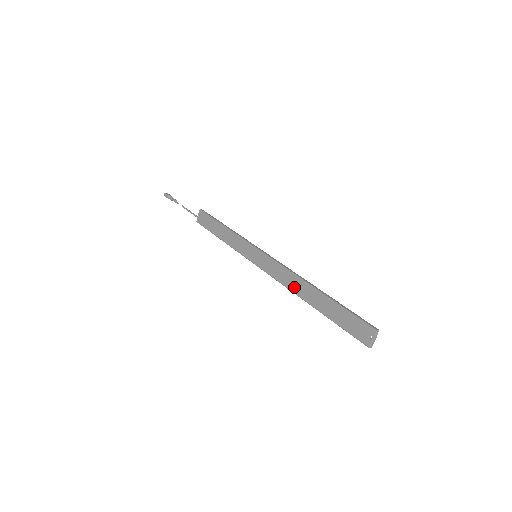
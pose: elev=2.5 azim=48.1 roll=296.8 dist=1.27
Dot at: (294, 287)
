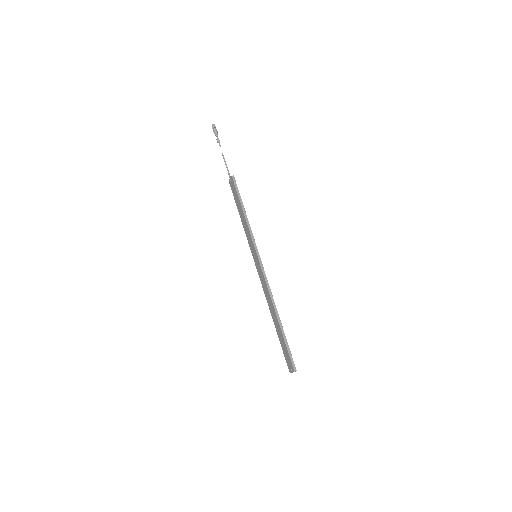
Dot at: (268, 302)
